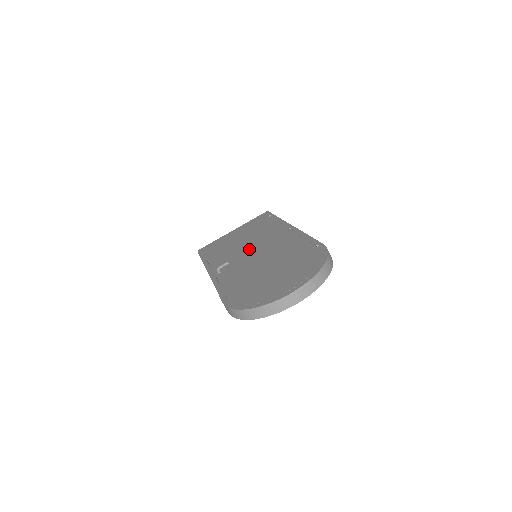
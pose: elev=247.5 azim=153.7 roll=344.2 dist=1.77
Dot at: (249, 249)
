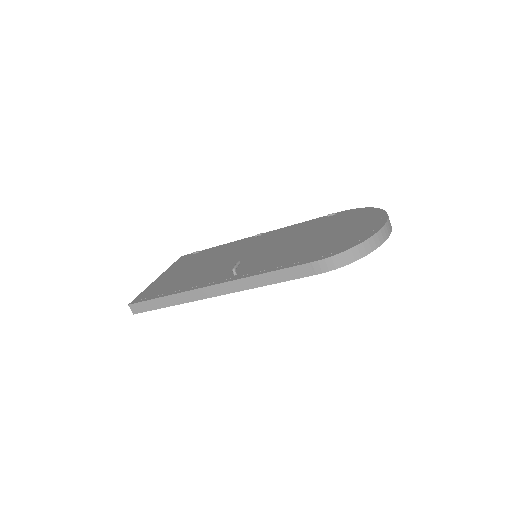
Dot at: (236, 257)
